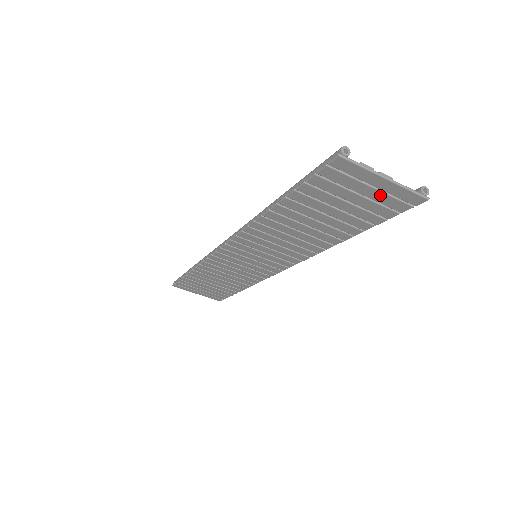
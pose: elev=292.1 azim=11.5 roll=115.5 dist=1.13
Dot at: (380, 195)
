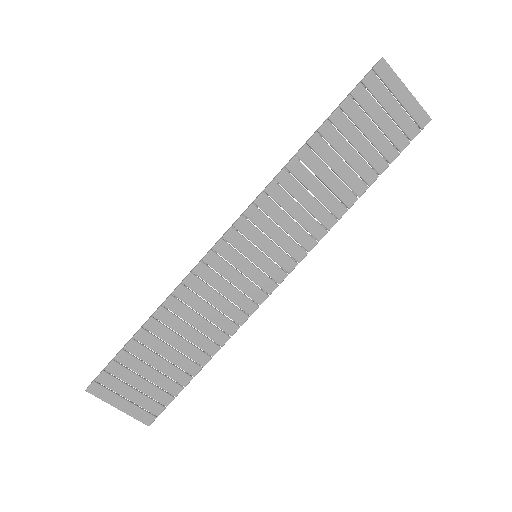
Dot at: (401, 113)
